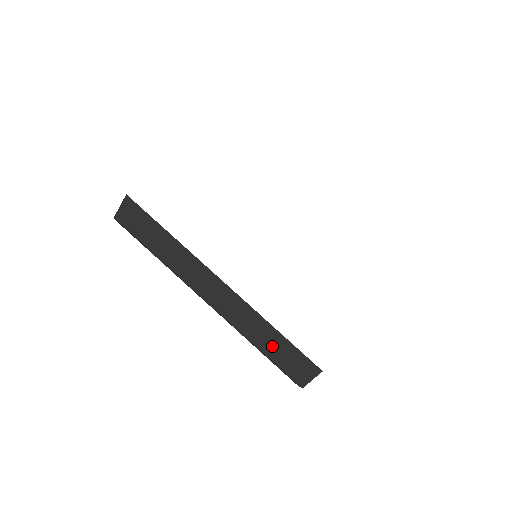
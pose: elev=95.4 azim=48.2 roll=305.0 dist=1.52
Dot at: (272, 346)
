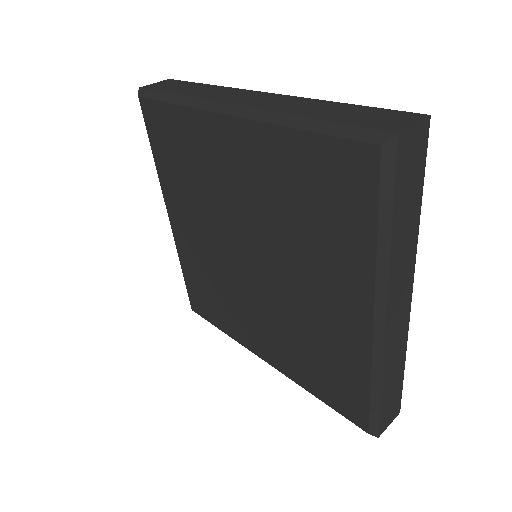
Dot at: (336, 113)
